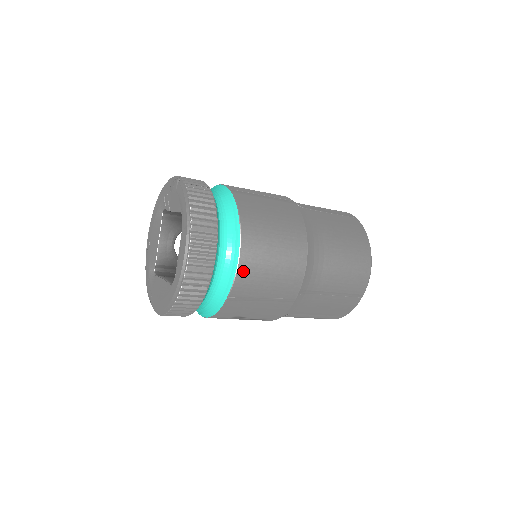
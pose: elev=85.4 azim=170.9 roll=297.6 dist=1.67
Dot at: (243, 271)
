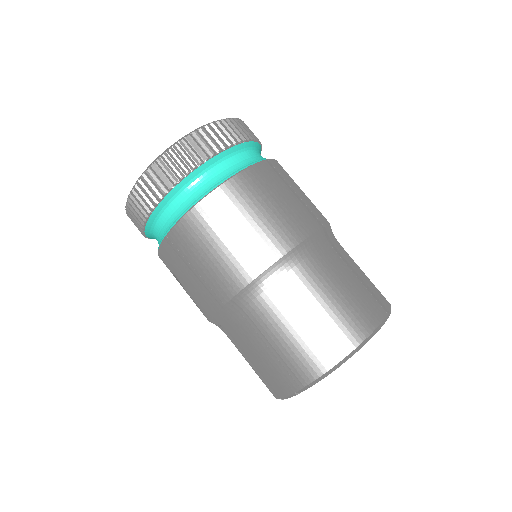
Dot at: (191, 220)
